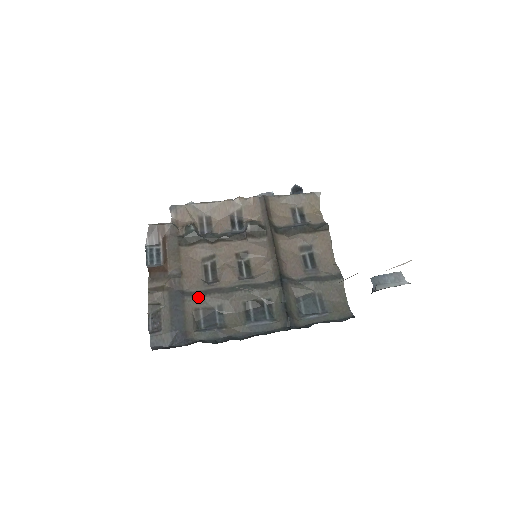
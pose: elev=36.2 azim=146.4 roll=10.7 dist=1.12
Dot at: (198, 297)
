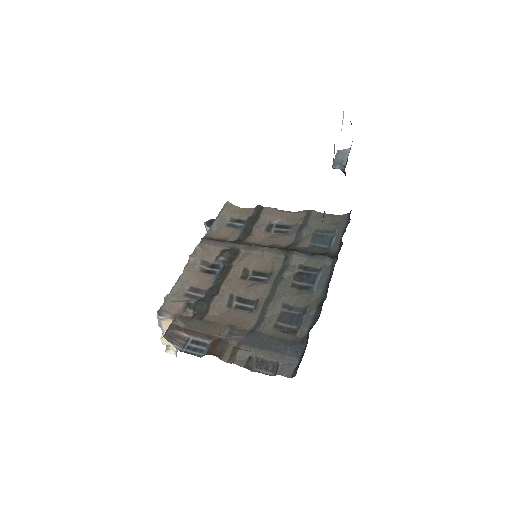
Dot at: (264, 320)
